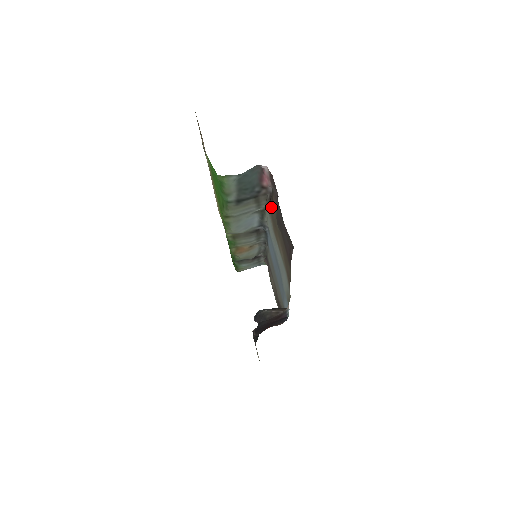
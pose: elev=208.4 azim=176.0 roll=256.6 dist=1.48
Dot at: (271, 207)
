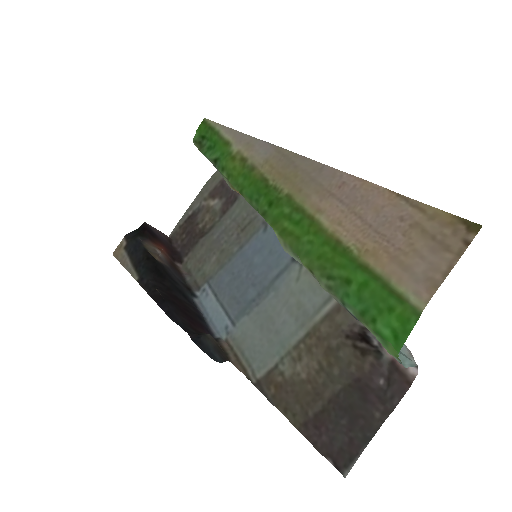
Dot at: (353, 343)
